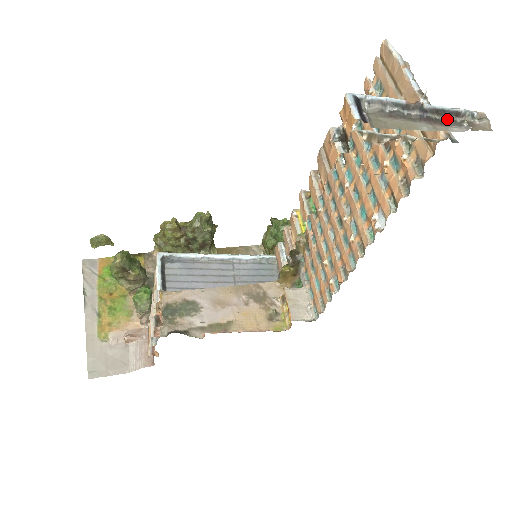
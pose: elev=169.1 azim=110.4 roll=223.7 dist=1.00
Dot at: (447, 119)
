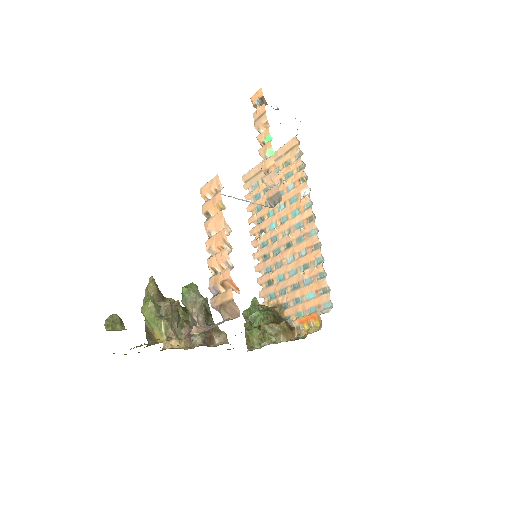
Dot at: occluded
